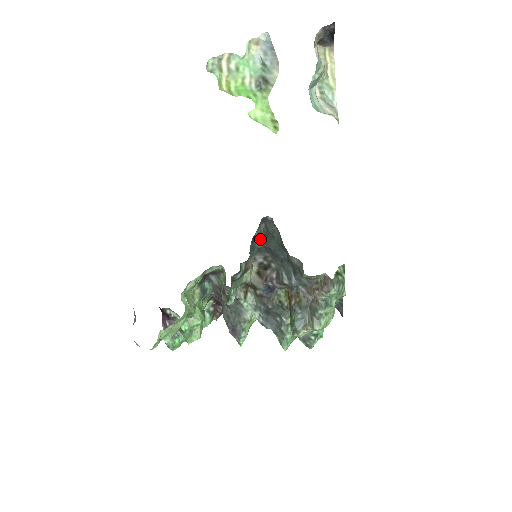
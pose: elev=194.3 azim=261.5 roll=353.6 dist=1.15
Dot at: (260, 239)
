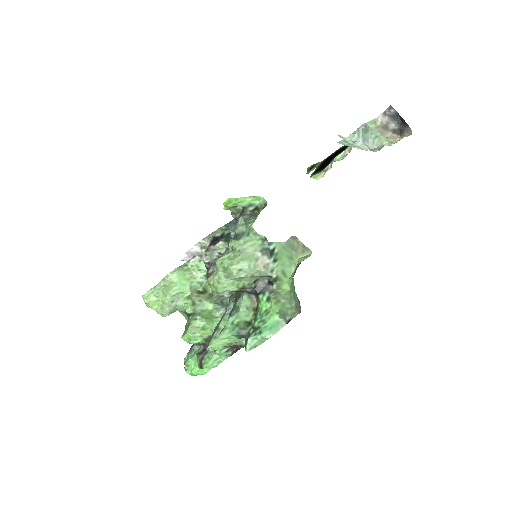
Dot at: occluded
